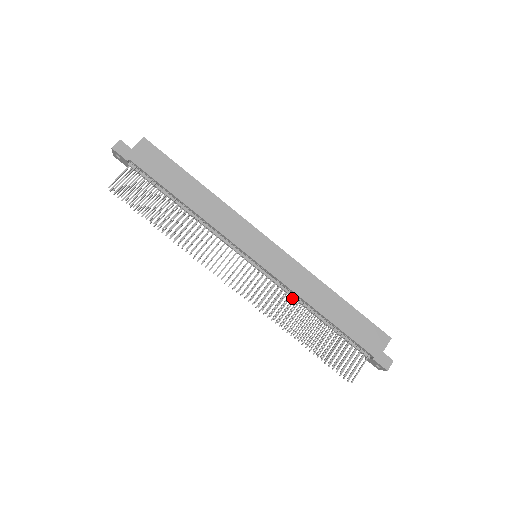
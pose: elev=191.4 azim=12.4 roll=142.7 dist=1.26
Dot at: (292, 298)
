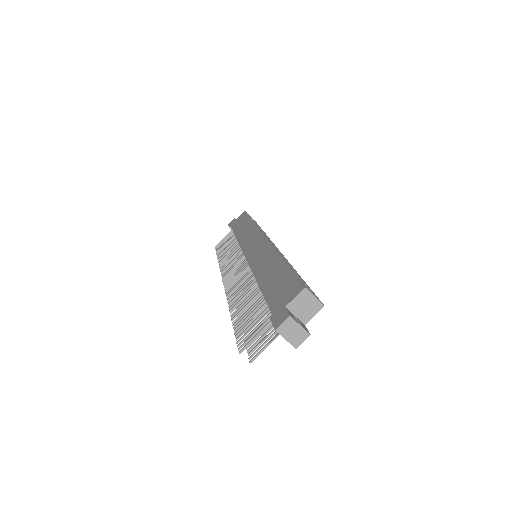
Dot at: occluded
